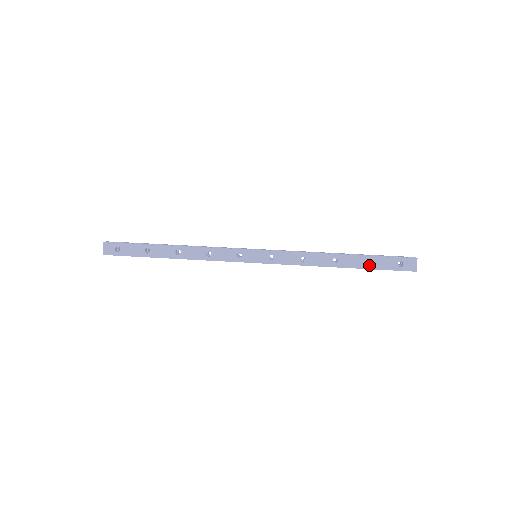
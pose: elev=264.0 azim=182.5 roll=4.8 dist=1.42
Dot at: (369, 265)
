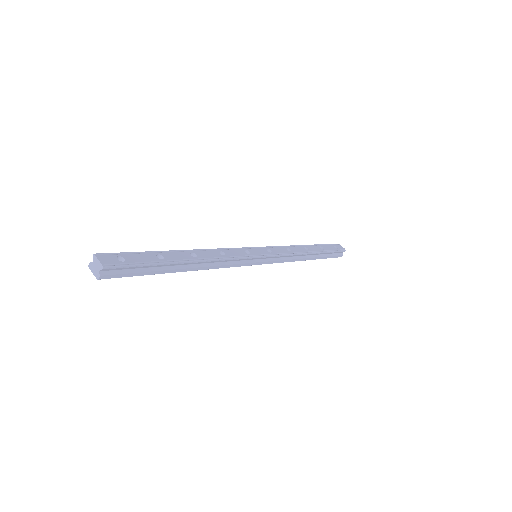
Dot at: (324, 249)
